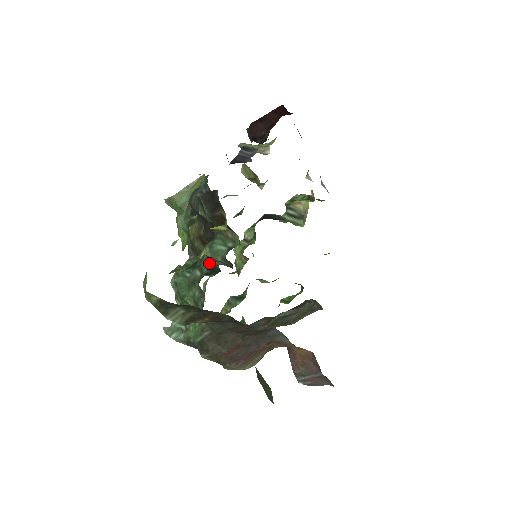
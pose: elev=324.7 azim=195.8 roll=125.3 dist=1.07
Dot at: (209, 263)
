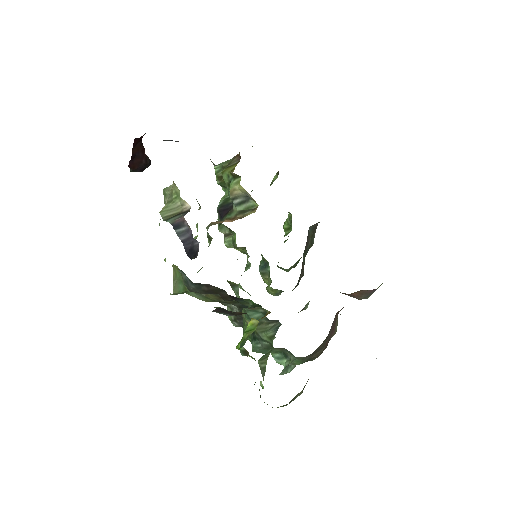
Dot at: (267, 337)
